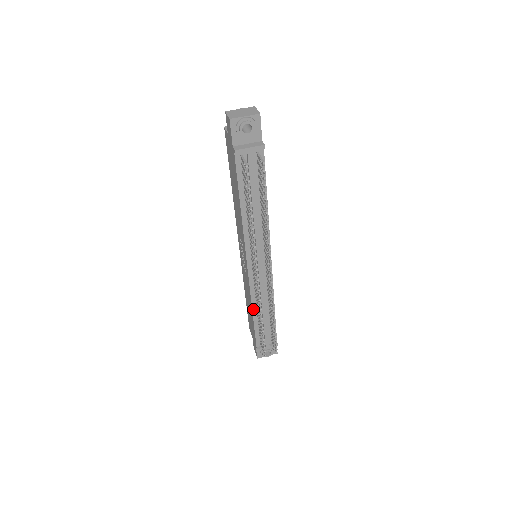
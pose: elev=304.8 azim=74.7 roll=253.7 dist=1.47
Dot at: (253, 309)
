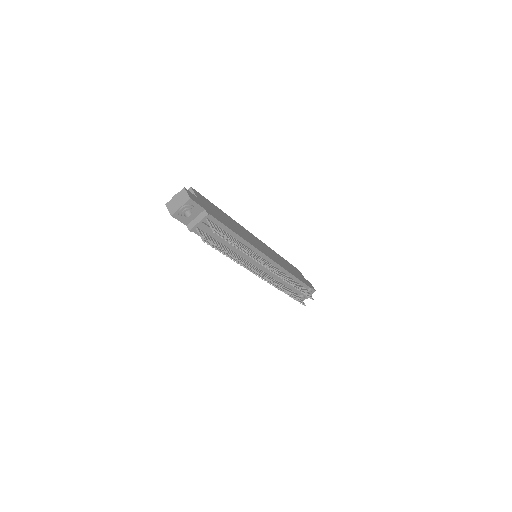
Dot at: occluded
